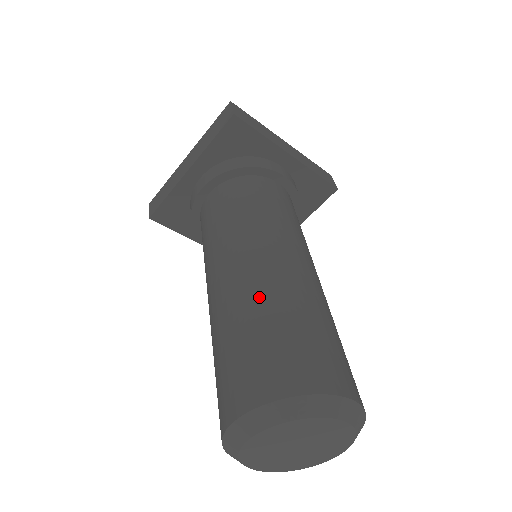
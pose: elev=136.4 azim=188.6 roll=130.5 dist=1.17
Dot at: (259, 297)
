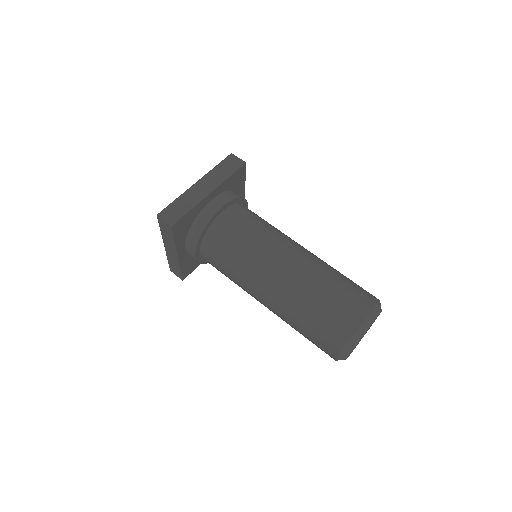
Dot at: (293, 306)
